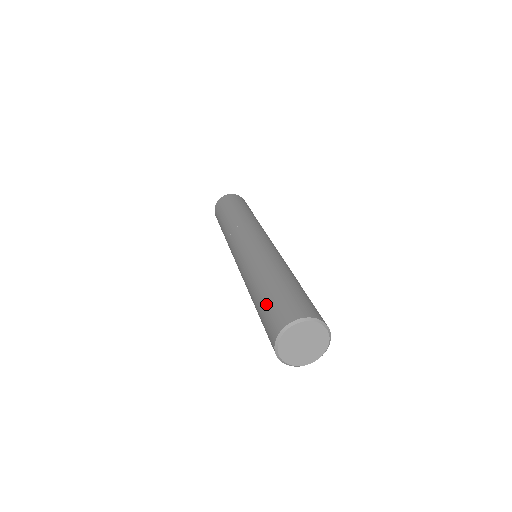
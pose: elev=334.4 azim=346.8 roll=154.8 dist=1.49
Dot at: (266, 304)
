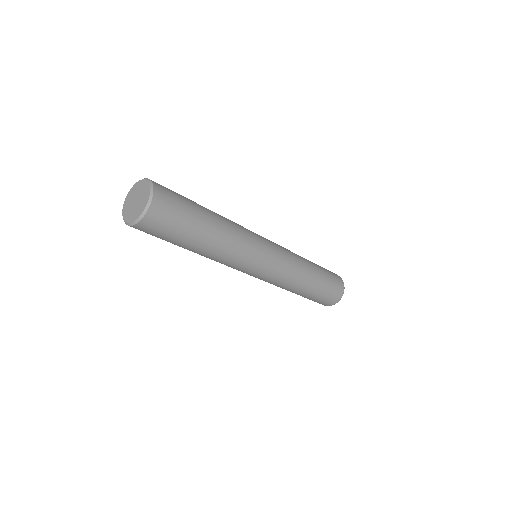
Dot at: occluded
